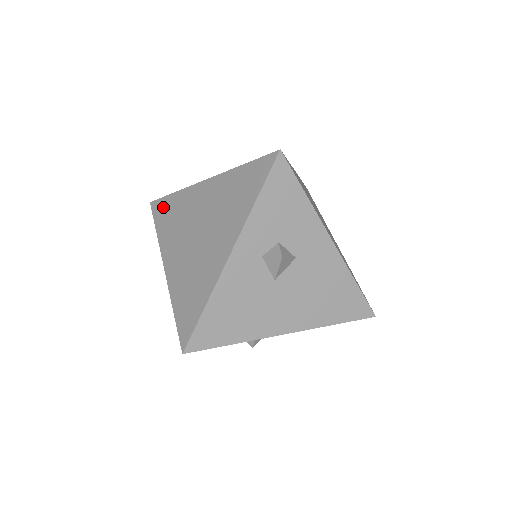
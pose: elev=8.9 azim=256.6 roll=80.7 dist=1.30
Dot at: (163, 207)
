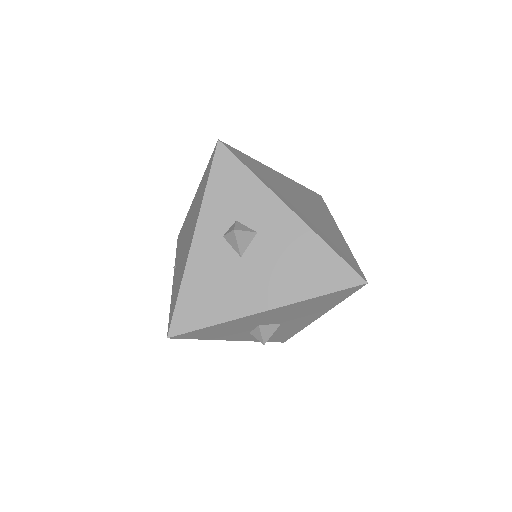
Dot at: (180, 235)
